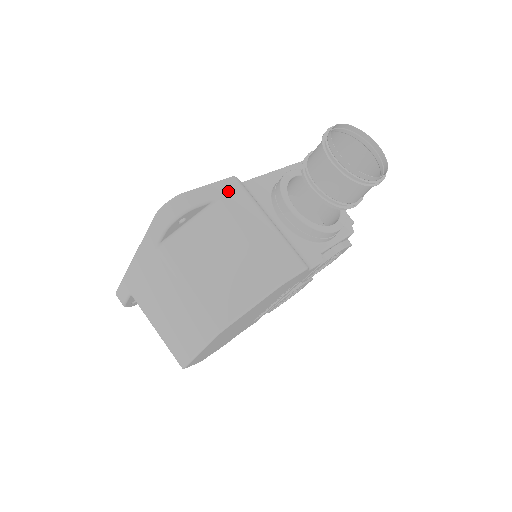
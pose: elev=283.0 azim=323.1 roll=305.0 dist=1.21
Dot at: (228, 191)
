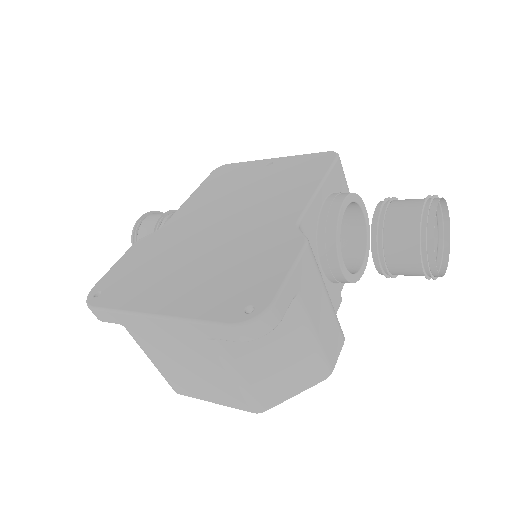
Dot at: (304, 273)
